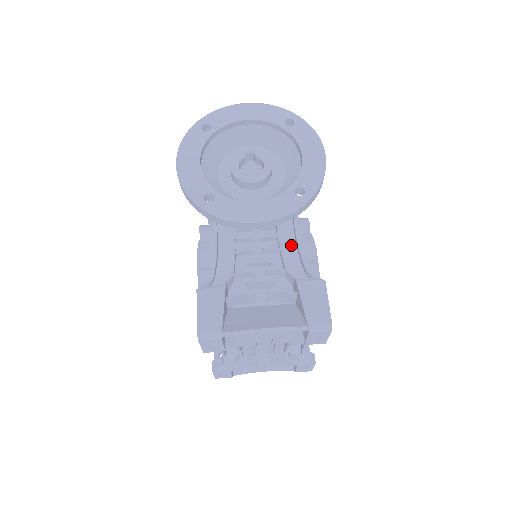
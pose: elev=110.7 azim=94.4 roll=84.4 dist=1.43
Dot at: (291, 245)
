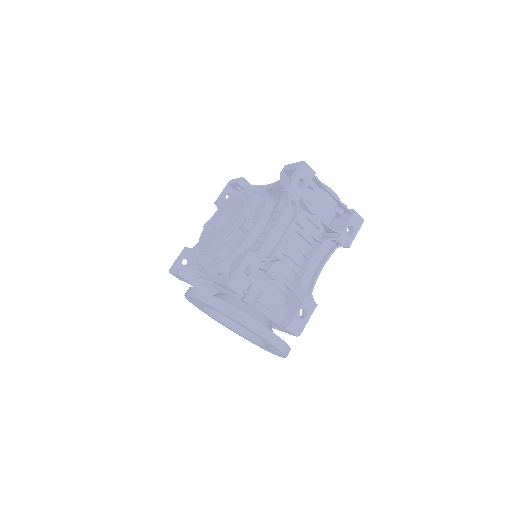
Dot at: occluded
